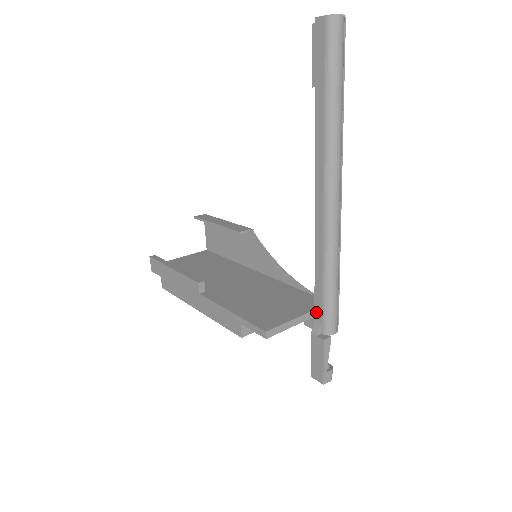
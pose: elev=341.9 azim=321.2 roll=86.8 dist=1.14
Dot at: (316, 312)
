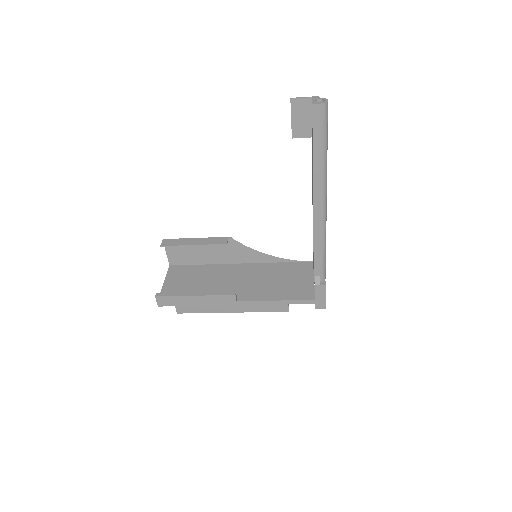
Dot at: (315, 272)
